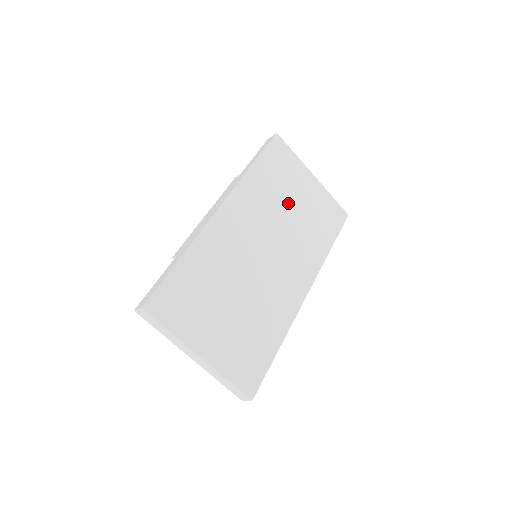
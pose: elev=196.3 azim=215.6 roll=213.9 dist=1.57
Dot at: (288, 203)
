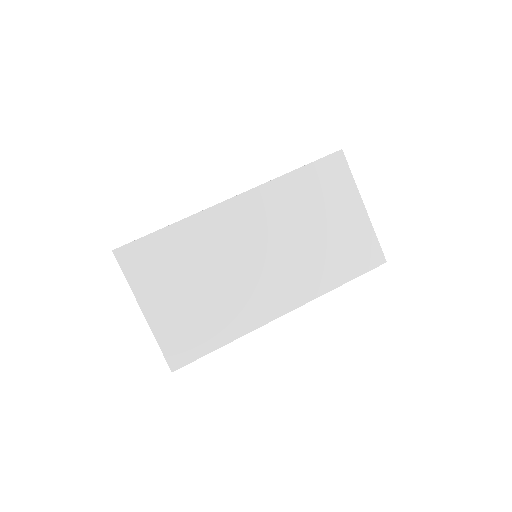
Dot at: (314, 222)
